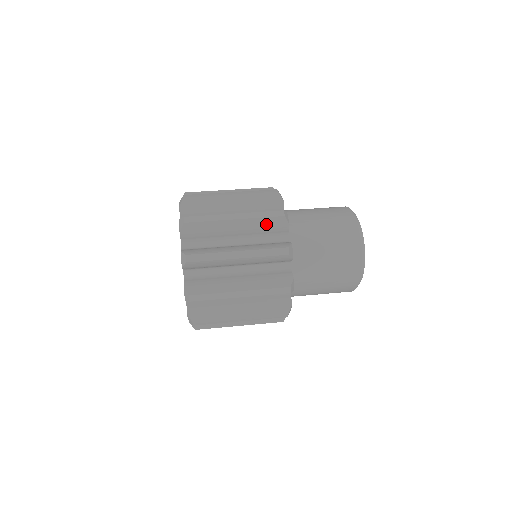
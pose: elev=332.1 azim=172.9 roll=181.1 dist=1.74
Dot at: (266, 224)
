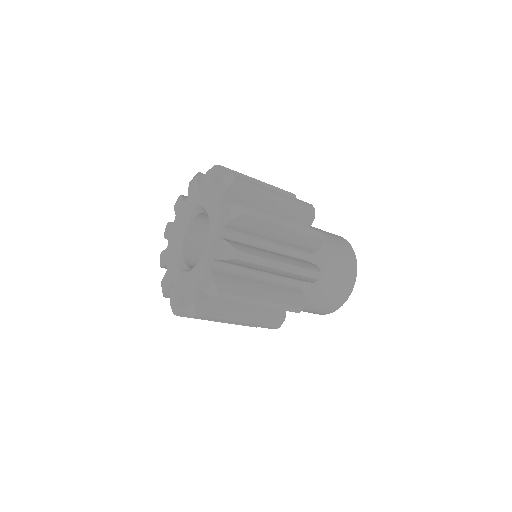
Dot at: occluded
